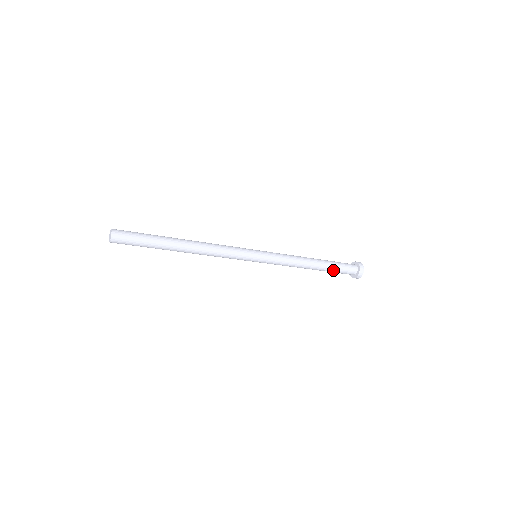
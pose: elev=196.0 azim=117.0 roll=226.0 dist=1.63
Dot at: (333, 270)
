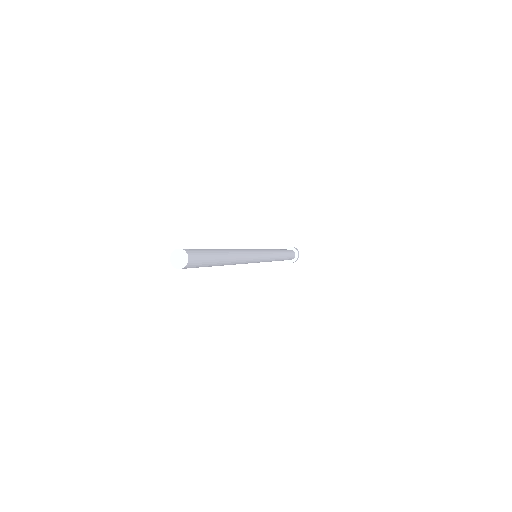
Dot at: occluded
